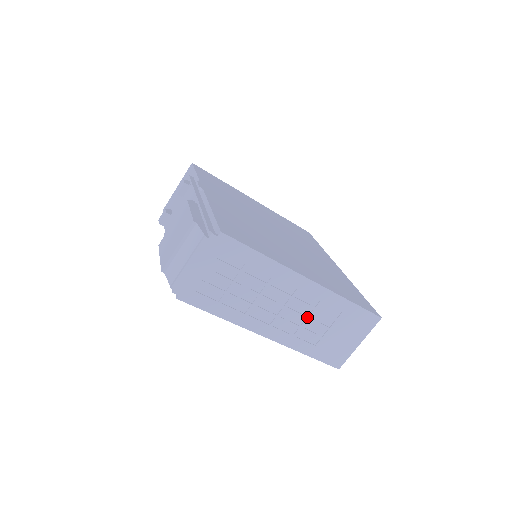
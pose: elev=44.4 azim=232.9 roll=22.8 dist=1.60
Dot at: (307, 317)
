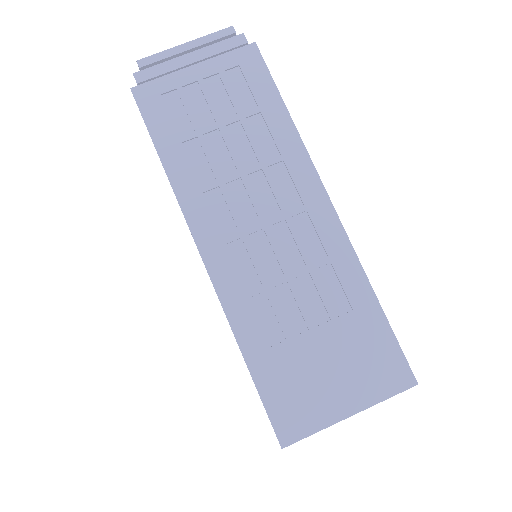
Dot at: (289, 272)
